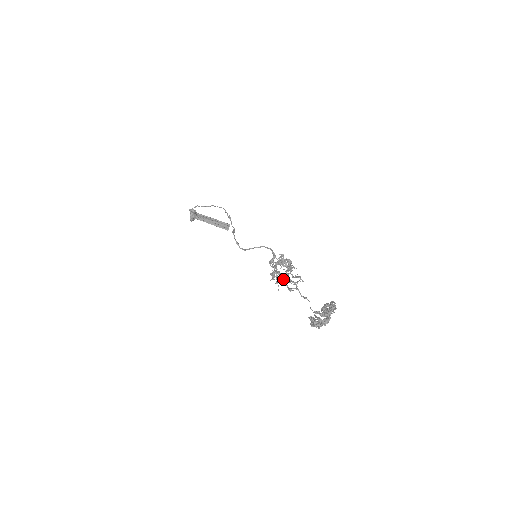
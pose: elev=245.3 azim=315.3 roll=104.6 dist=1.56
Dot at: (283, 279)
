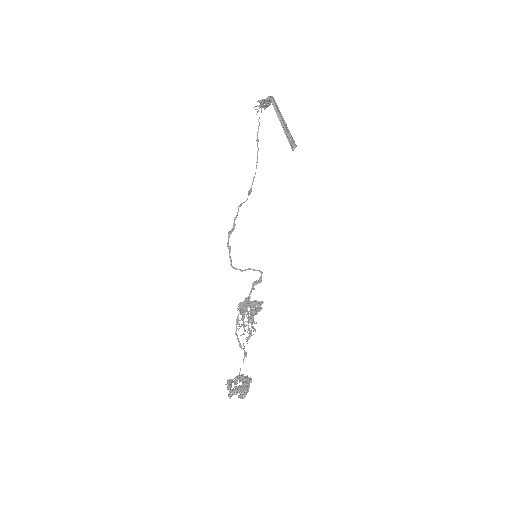
Dot at: occluded
